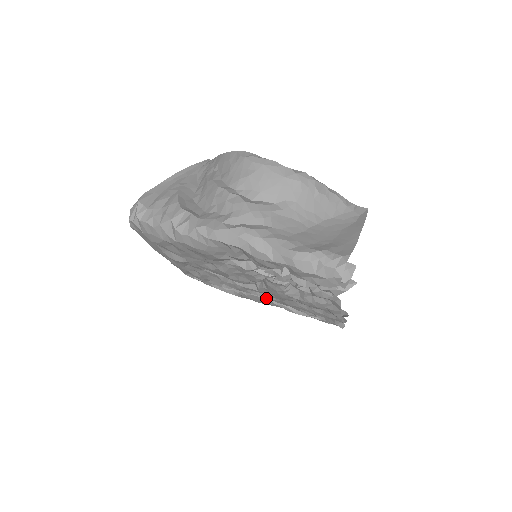
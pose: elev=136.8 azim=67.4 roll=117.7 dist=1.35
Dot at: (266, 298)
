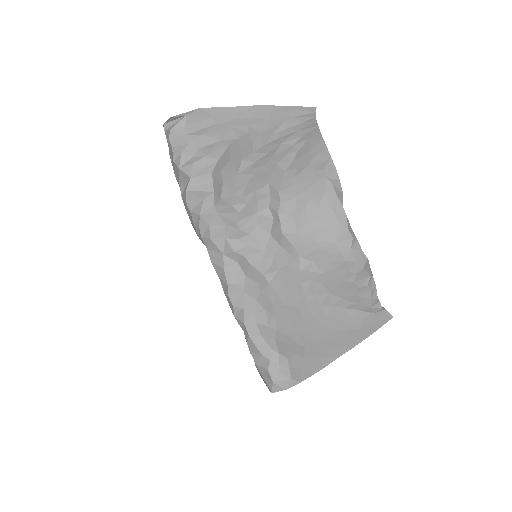
Dot at: occluded
